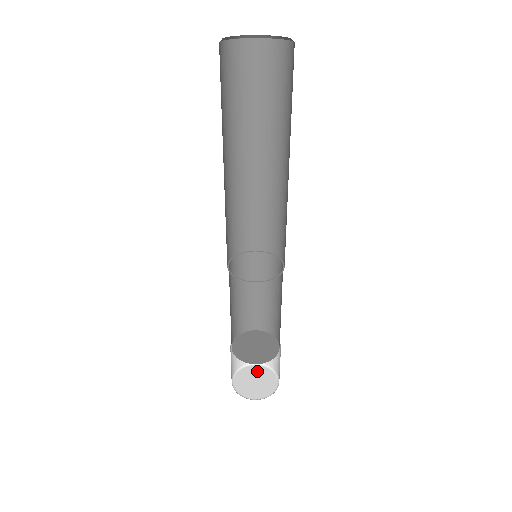
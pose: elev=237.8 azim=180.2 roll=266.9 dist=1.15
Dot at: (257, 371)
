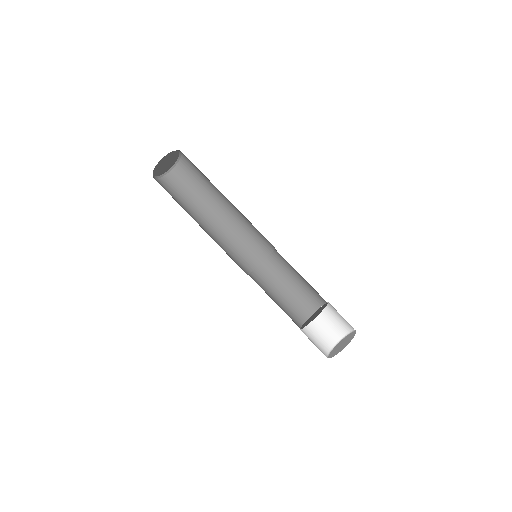
Dot at: (336, 348)
